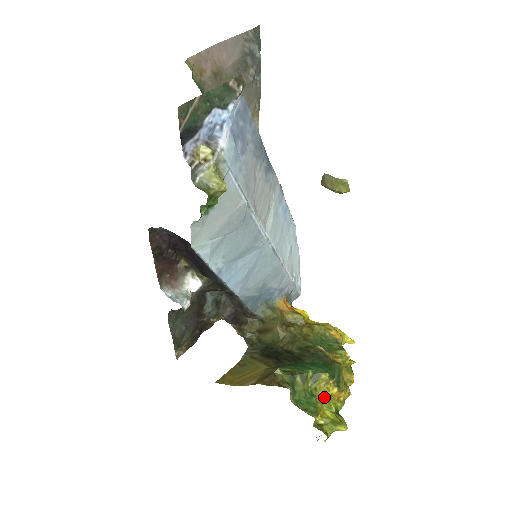
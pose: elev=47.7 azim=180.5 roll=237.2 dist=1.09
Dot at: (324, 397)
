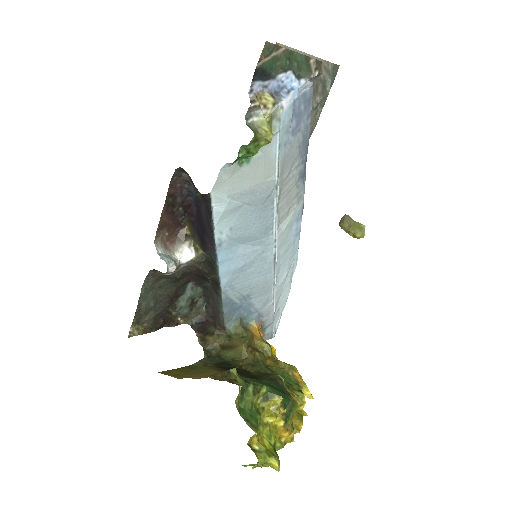
Dot at: (268, 423)
